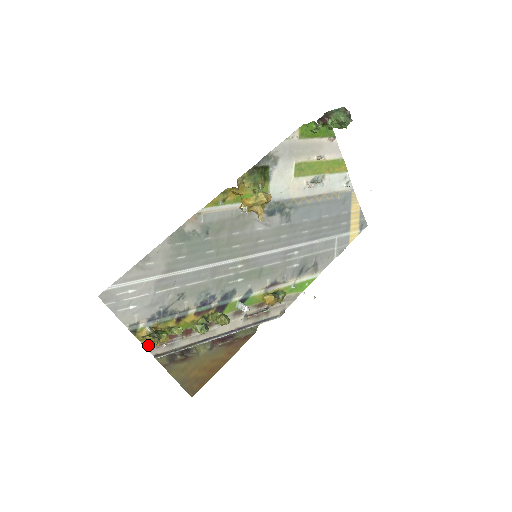
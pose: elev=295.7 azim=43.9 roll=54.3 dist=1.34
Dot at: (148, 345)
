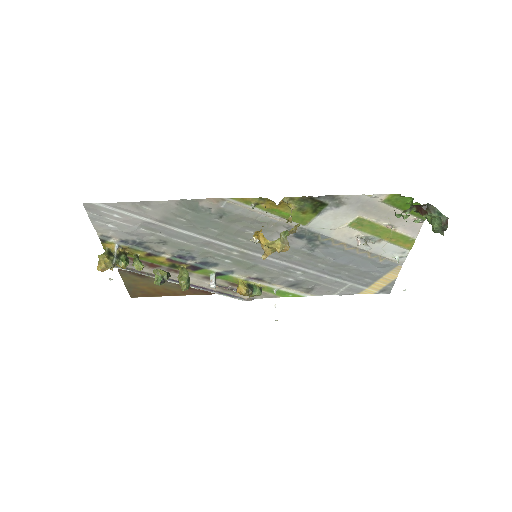
Dot at: (100, 266)
